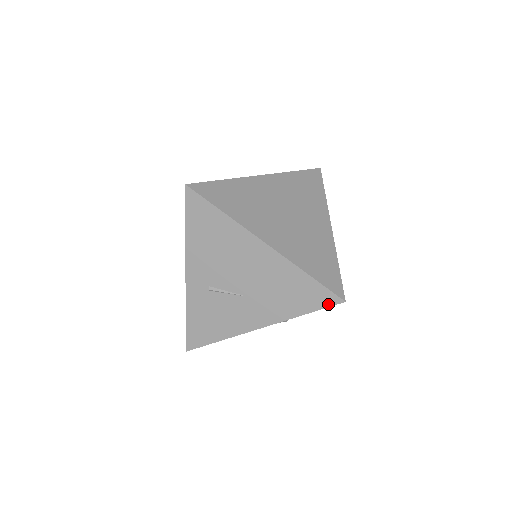
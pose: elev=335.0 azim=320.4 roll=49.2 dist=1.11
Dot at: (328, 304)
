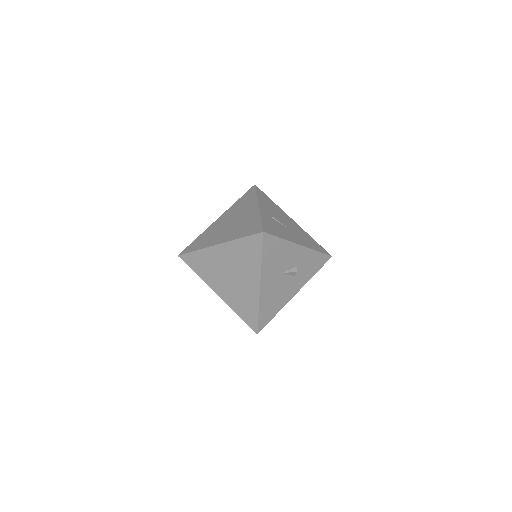
Dot at: (326, 253)
